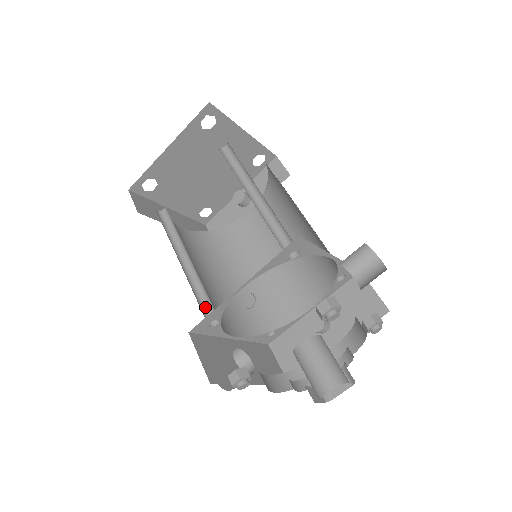
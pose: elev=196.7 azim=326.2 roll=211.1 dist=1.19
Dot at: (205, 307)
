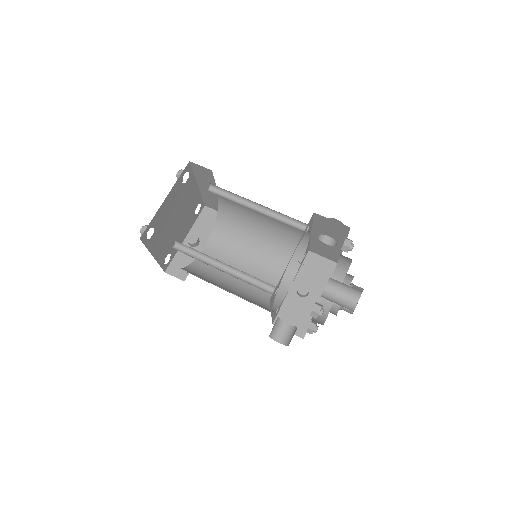
Dot at: (260, 288)
